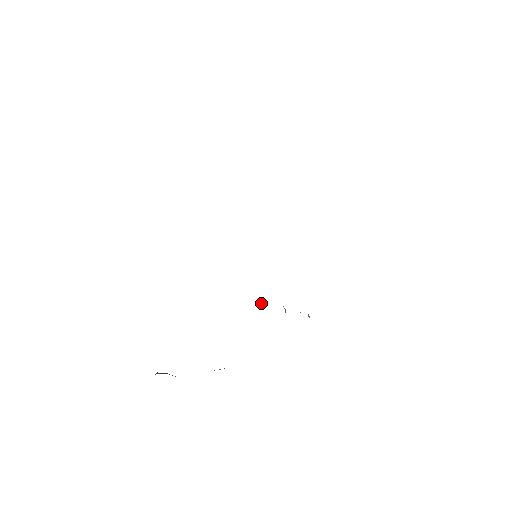
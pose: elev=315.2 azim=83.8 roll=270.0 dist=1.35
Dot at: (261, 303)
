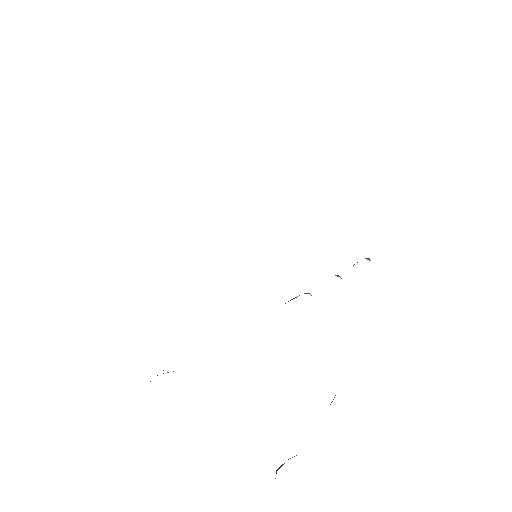
Dot at: (307, 293)
